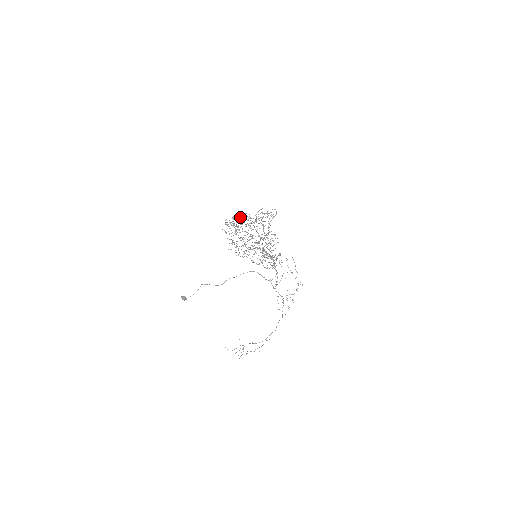
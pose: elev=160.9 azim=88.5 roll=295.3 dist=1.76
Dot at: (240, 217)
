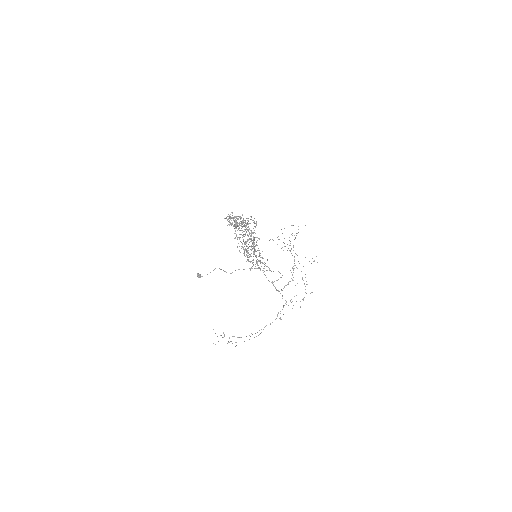
Dot at: occluded
